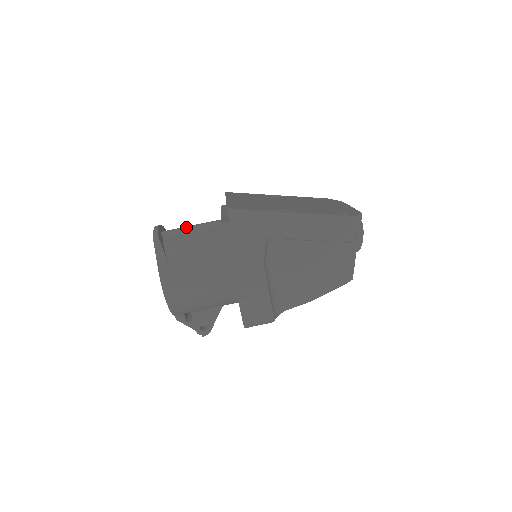
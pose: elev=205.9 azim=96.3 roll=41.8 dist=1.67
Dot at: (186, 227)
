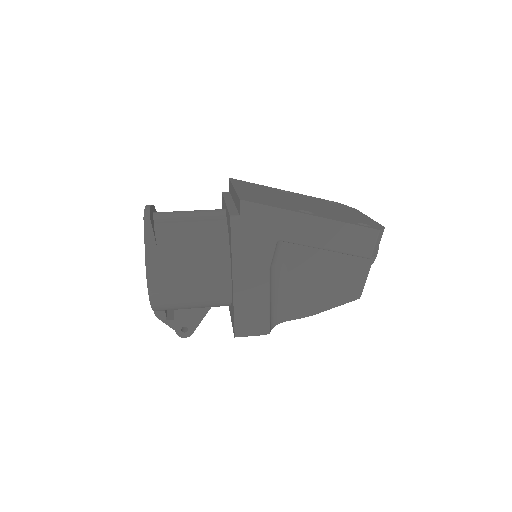
Dot at: (183, 212)
